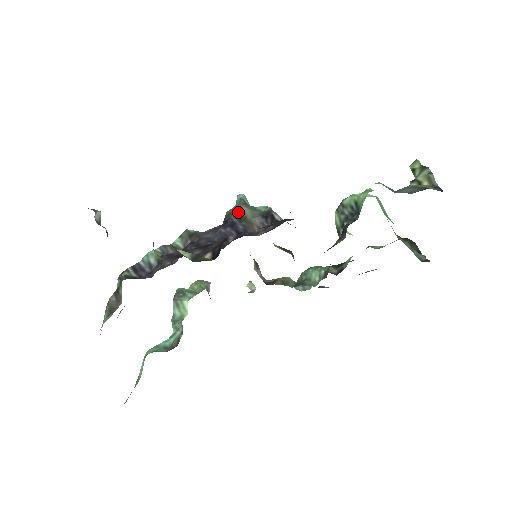
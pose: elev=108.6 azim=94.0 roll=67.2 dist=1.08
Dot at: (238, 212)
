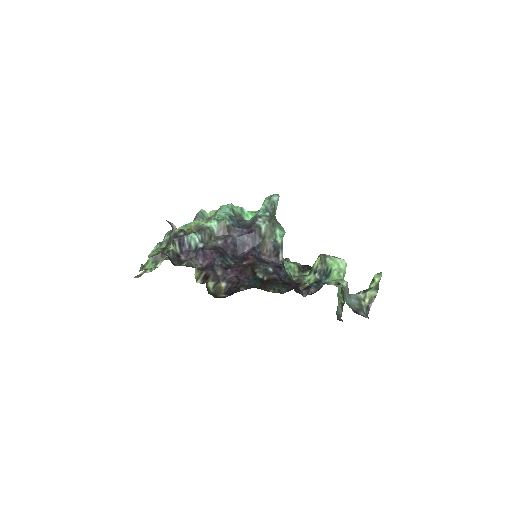
Dot at: (262, 231)
